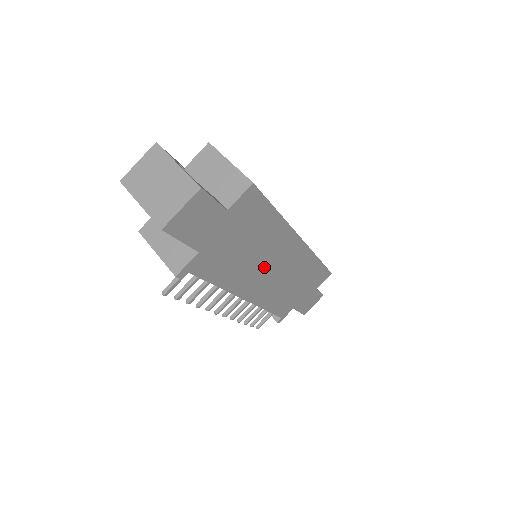
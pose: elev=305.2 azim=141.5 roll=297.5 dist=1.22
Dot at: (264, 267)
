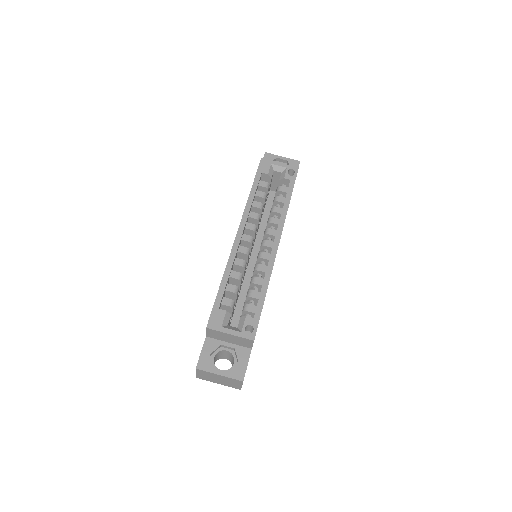
Dot at: occluded
